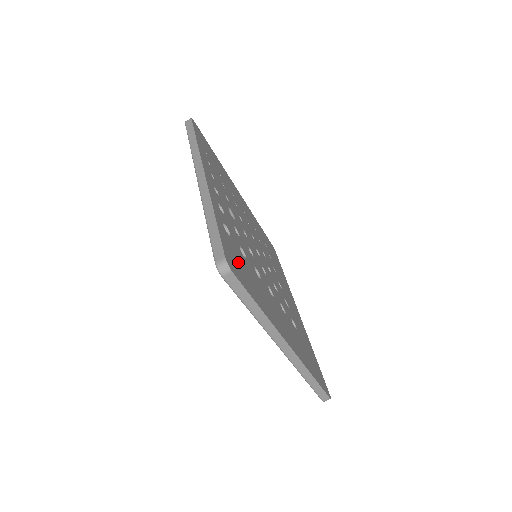
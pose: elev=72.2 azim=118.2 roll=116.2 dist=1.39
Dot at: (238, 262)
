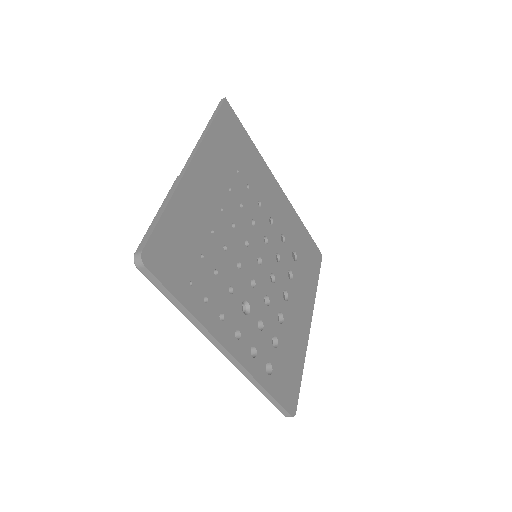
Dot at: (286, 379)
